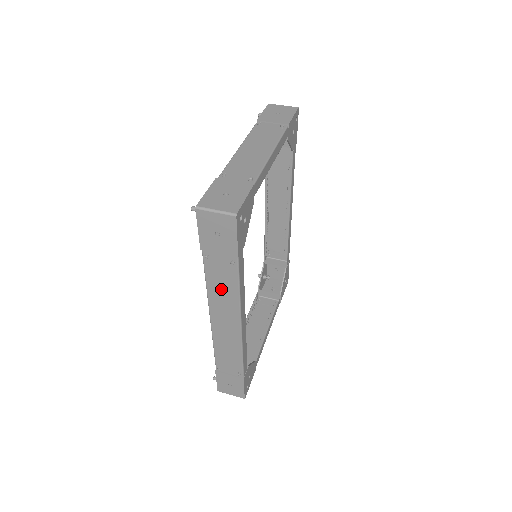
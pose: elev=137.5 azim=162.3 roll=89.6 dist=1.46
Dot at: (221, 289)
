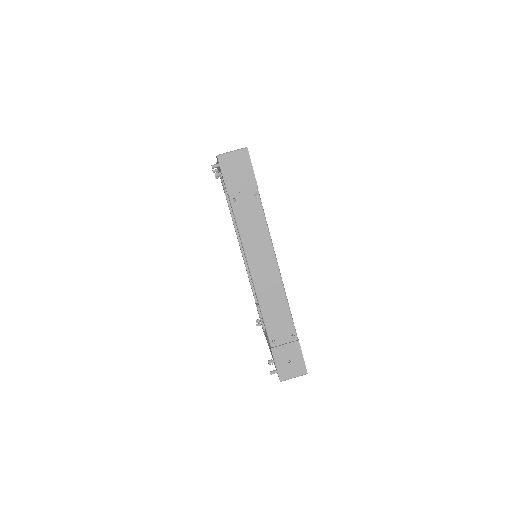
Dot at: (252, 231)
